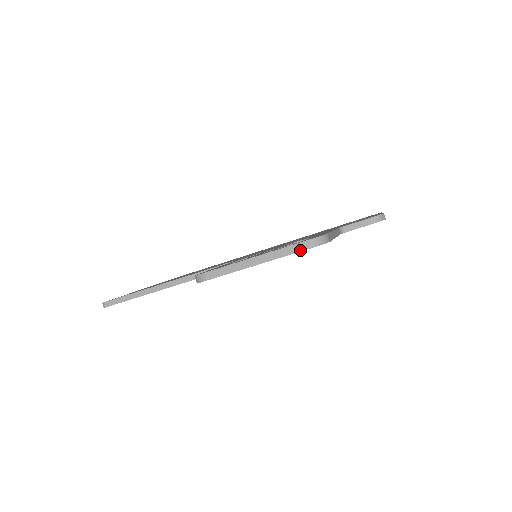
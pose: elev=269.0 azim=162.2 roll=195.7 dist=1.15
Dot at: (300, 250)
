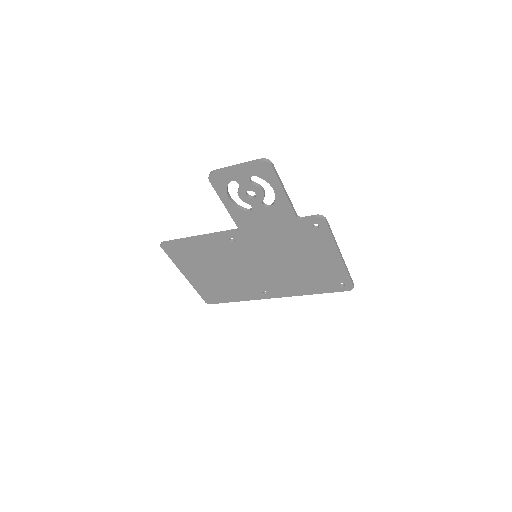
Dot at: (256, 161)
